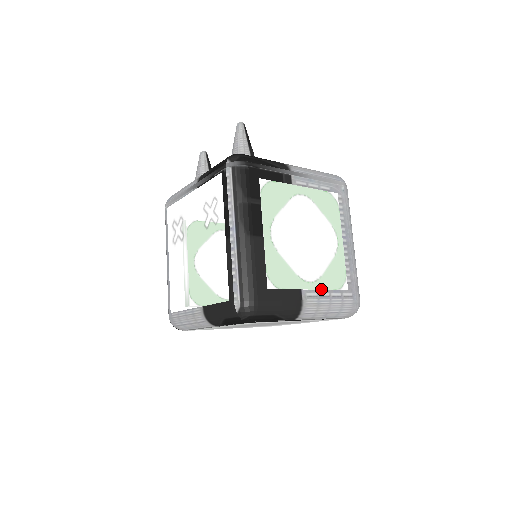
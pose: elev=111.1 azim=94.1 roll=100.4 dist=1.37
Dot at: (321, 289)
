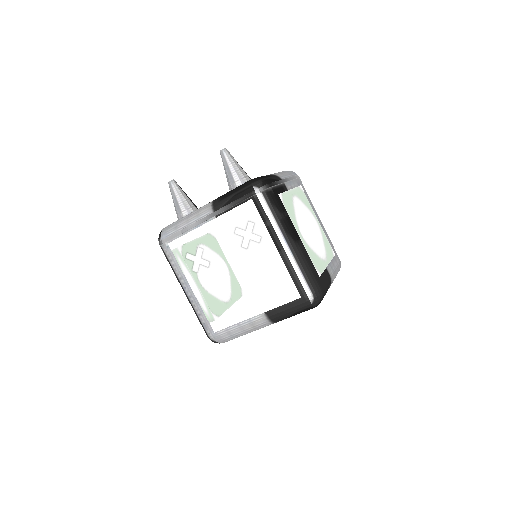
Dot at: (330, 262)
